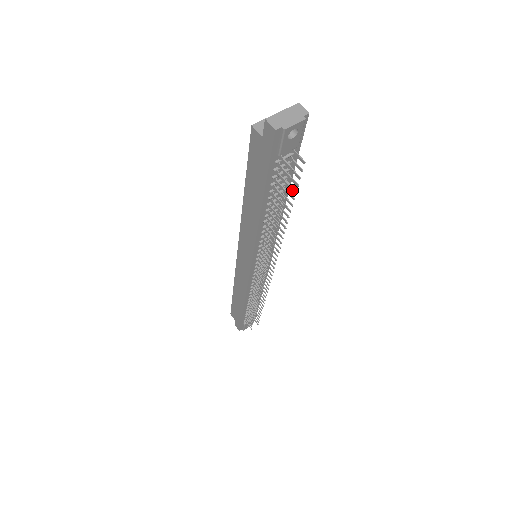
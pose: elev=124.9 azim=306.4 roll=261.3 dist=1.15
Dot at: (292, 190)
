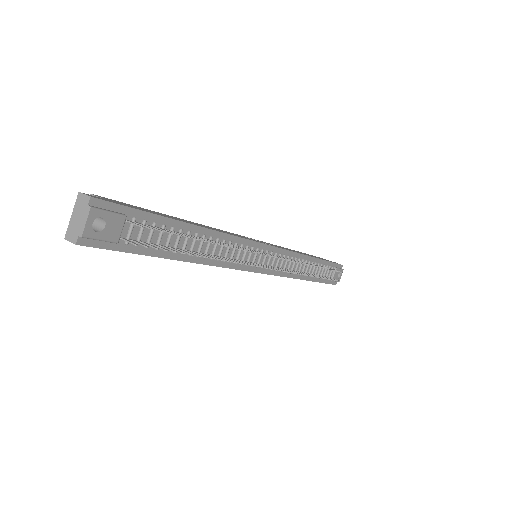
Dot at: (178, 235)
